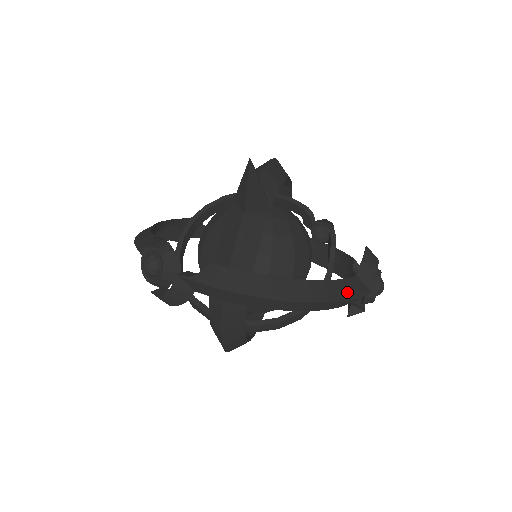
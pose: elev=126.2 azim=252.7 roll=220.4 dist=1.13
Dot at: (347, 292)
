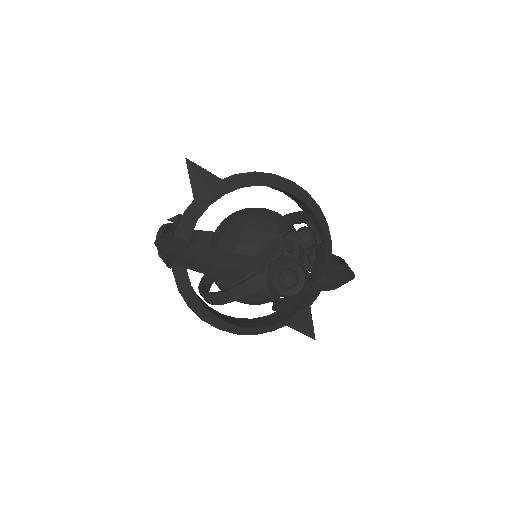
Dot at: (220, 260)
